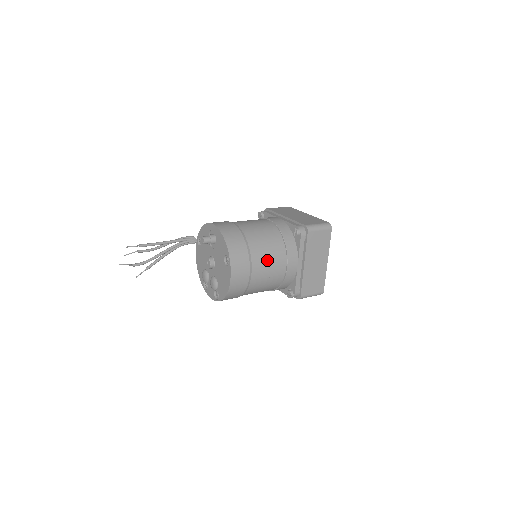
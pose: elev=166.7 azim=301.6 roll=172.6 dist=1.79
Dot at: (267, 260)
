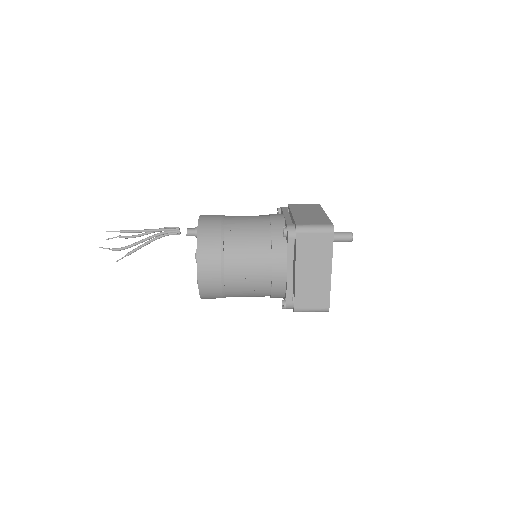
Dot at: (245, 260)
